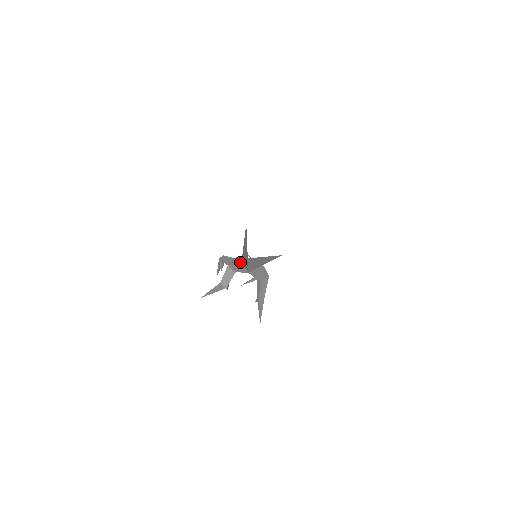
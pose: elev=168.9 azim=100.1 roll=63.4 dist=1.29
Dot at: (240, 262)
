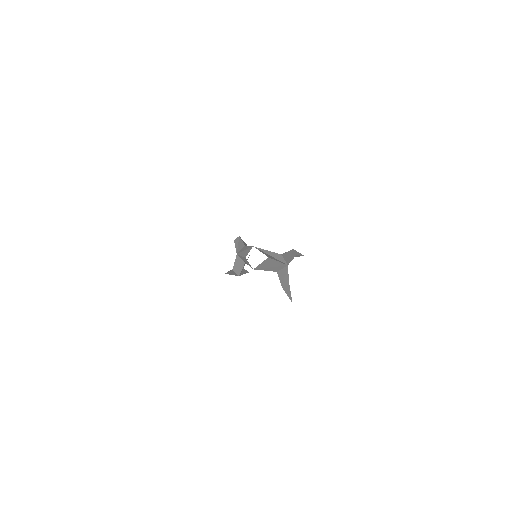
Dot at: (244, 256)
